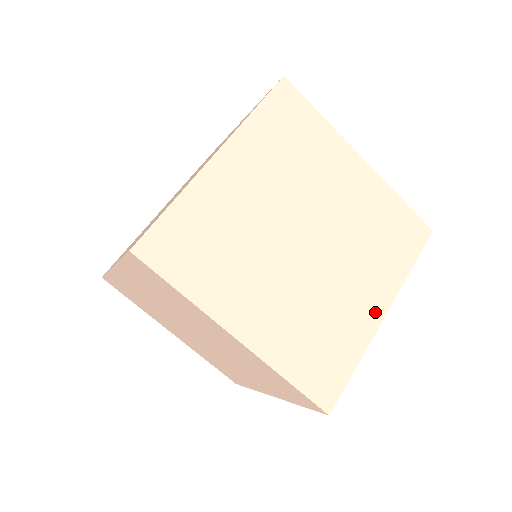
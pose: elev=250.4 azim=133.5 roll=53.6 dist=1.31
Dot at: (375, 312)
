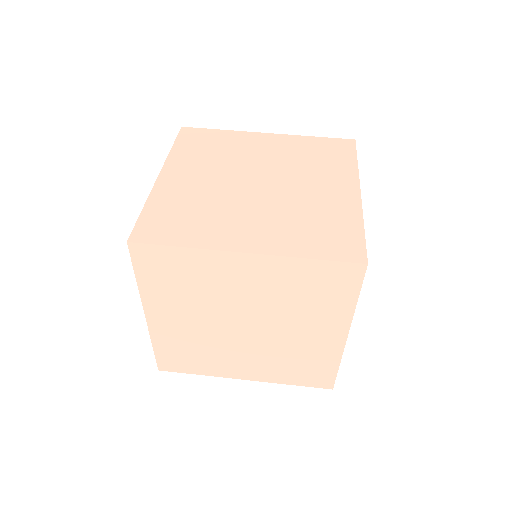
Dot at: (350, 194)
